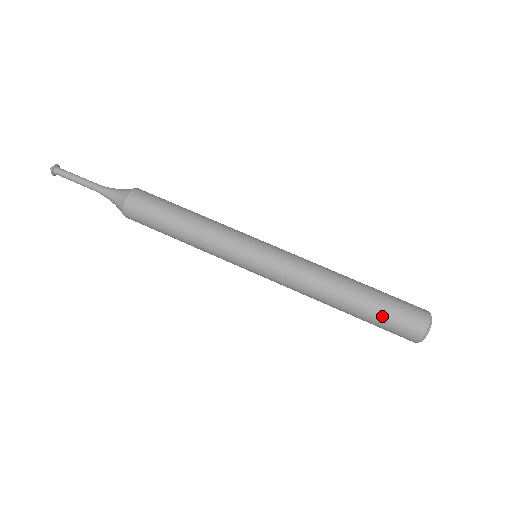
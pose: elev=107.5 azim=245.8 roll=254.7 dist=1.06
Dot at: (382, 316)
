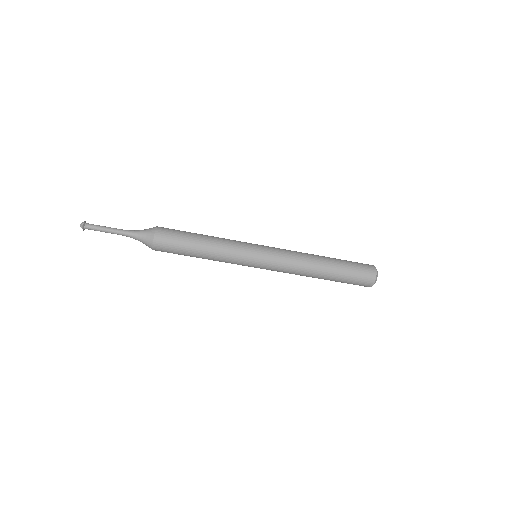
Dot at: occluded
